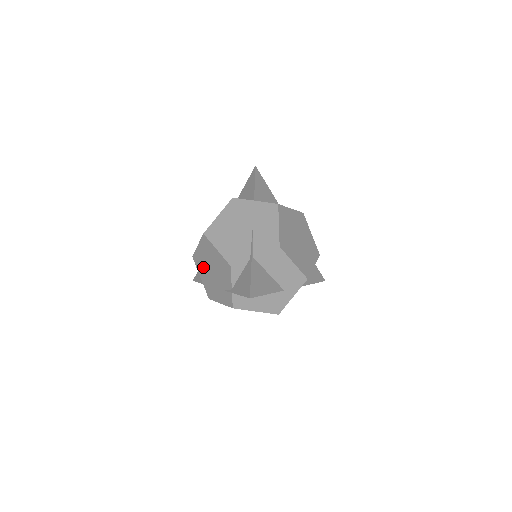
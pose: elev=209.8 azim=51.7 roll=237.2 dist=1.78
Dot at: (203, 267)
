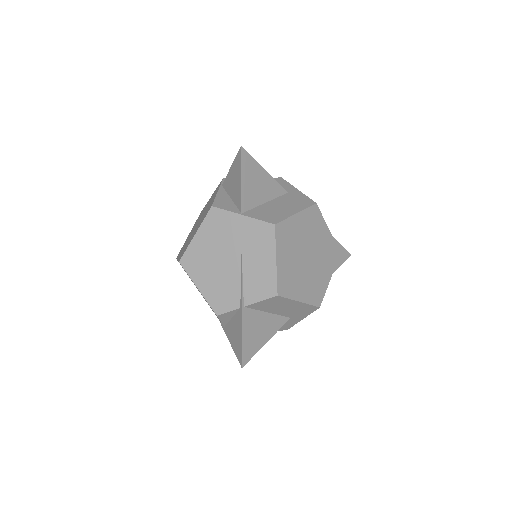
Dot at: occluded
